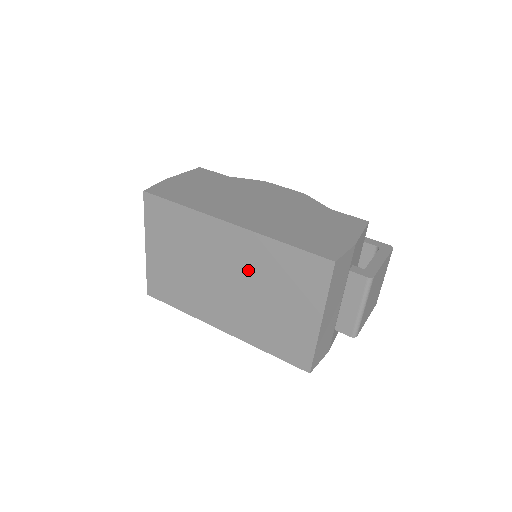
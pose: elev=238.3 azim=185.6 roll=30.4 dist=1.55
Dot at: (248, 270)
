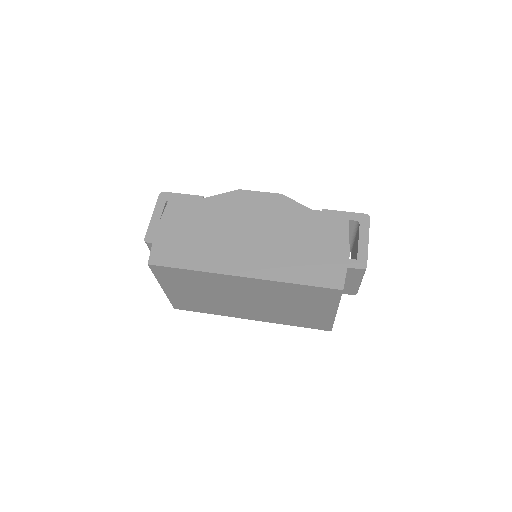
Dot at: (267, 296)
